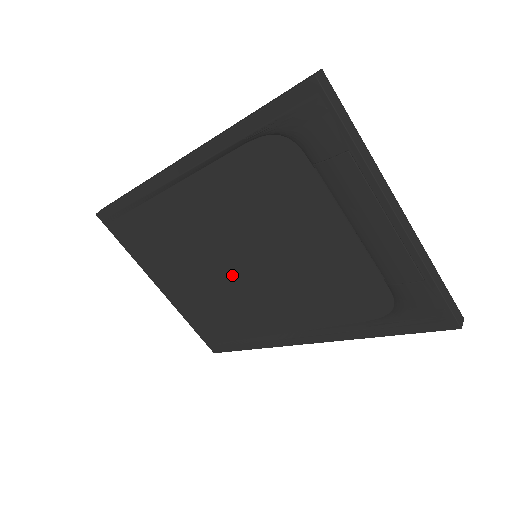
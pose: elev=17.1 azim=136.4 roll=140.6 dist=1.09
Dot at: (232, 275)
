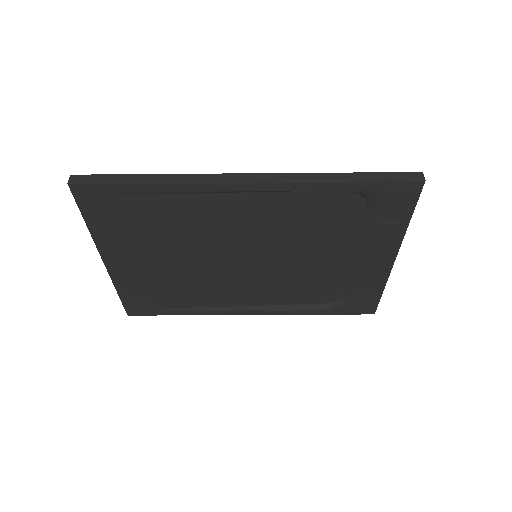
Dot at: (218, 265)
